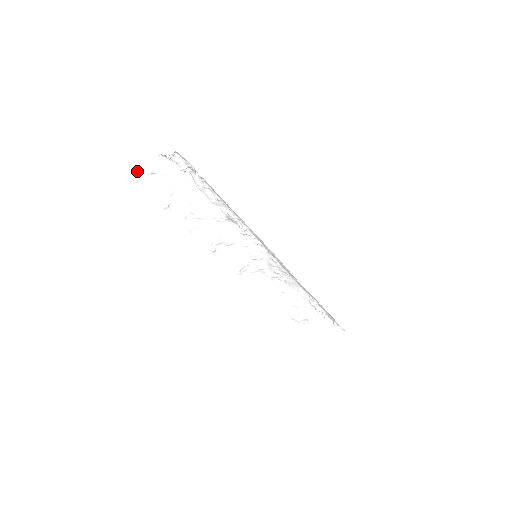
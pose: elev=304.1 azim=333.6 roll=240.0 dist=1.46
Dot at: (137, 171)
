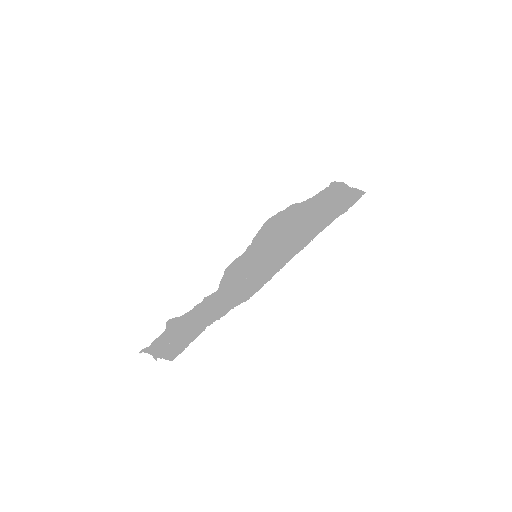
Dot at: occluded
